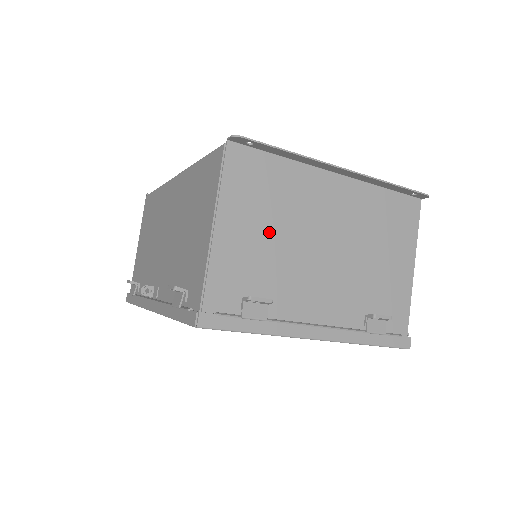
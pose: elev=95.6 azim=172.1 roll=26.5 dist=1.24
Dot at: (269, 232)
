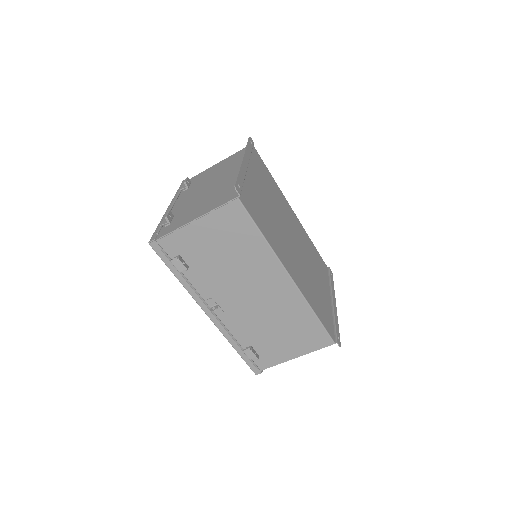
Dot at: occluded
